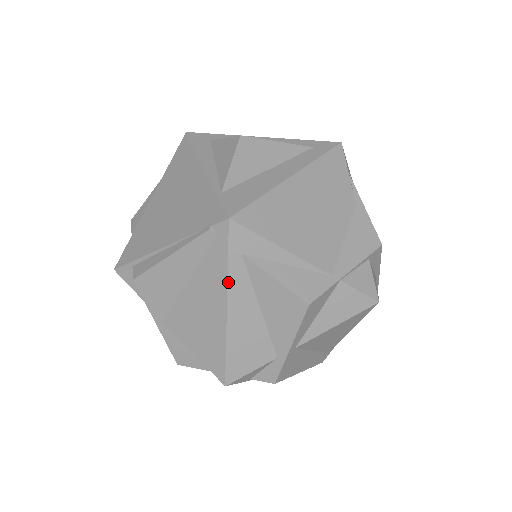
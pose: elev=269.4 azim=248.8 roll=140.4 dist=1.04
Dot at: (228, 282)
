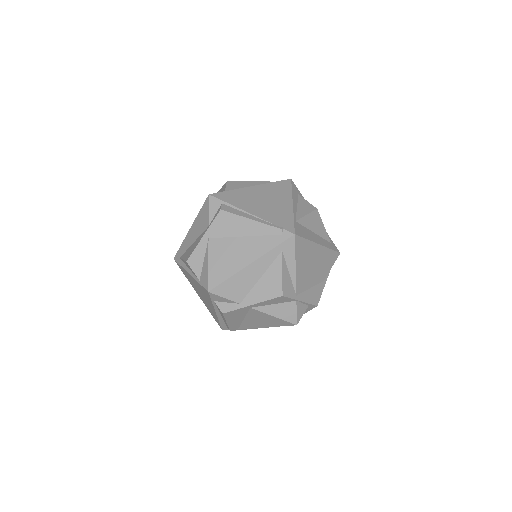
Dot at: (265, 255)
